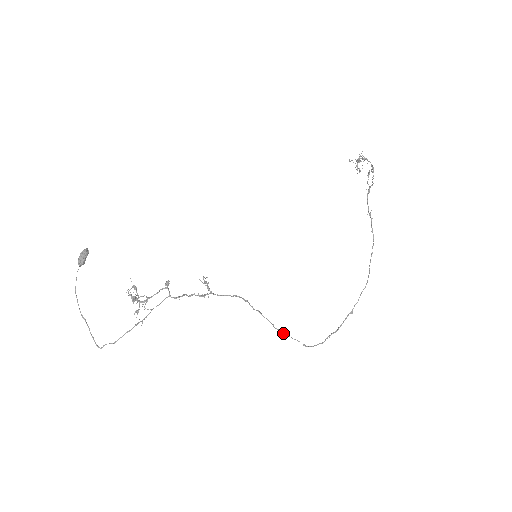
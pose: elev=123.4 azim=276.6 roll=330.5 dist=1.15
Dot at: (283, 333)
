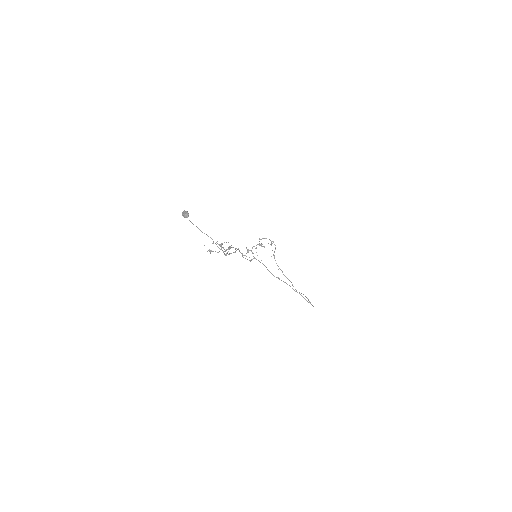
Dot at: (297, 292)
